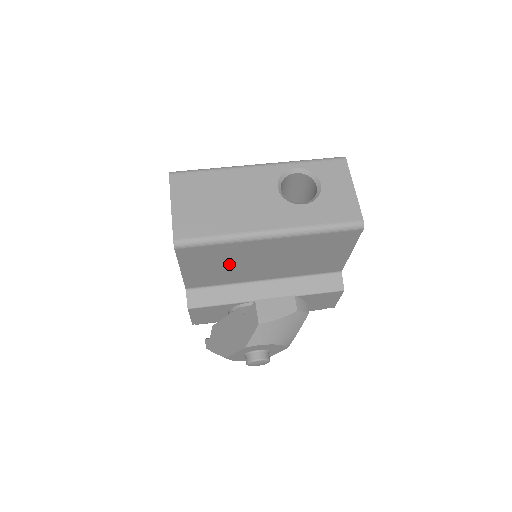
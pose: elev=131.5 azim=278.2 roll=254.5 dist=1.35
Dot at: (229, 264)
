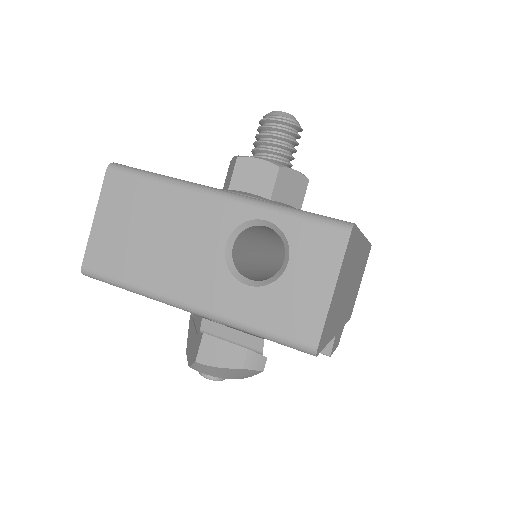
Dot at: occluded
